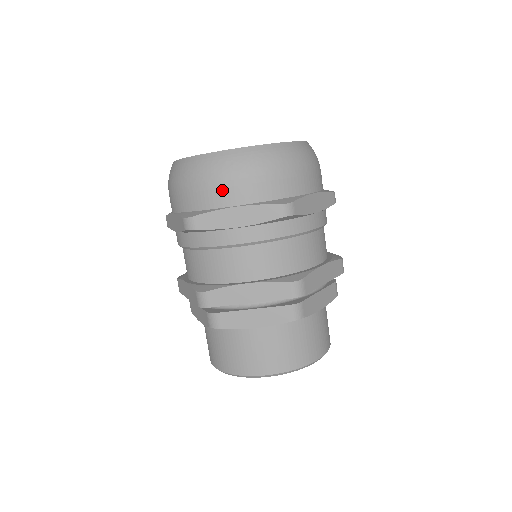
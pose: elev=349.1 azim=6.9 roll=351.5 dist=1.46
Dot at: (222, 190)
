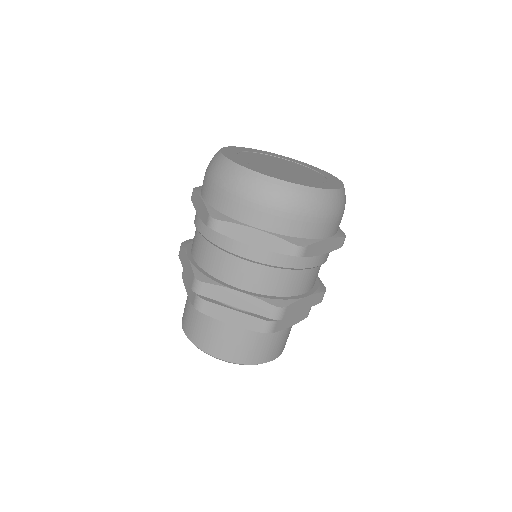
Dot at: (204, 181)
